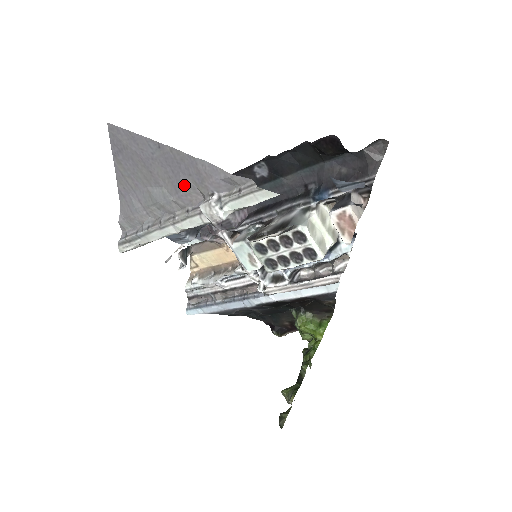
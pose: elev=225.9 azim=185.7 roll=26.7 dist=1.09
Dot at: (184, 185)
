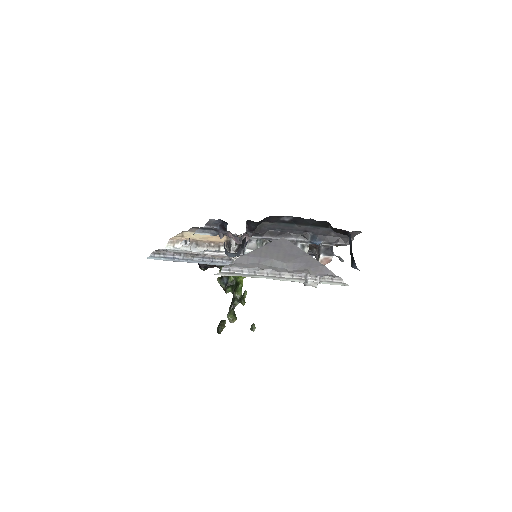
Dot at: (302, 268)
